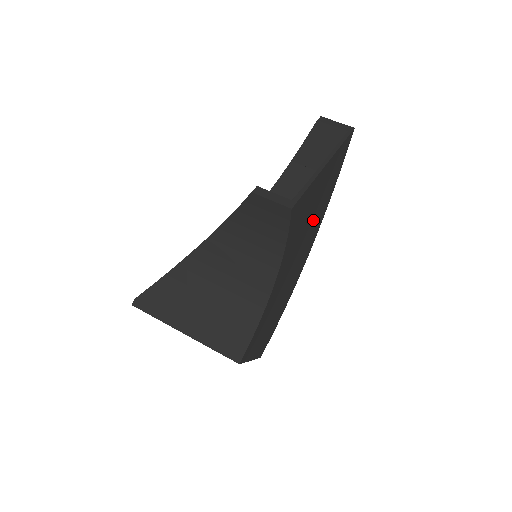
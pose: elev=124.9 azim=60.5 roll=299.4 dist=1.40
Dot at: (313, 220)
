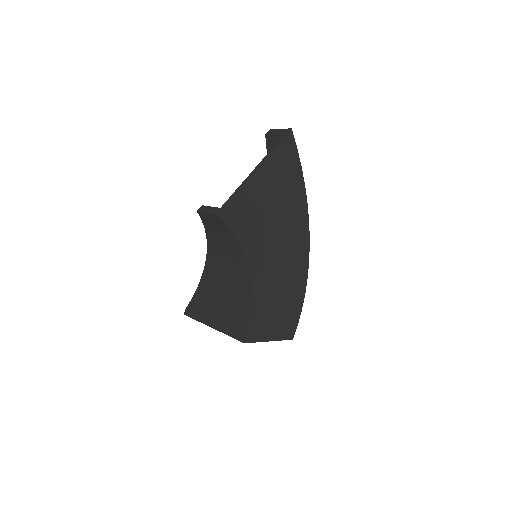
Dot at: (282, 214)
